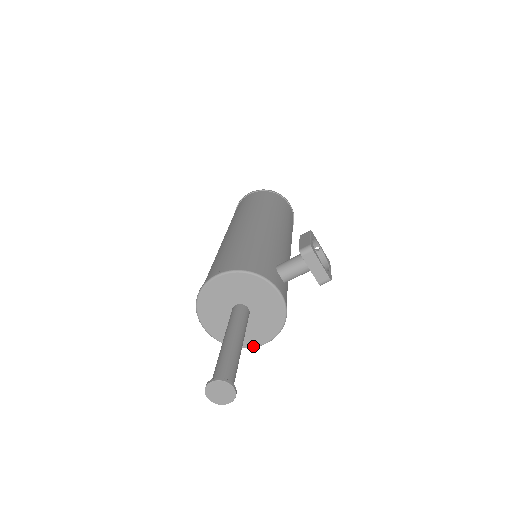
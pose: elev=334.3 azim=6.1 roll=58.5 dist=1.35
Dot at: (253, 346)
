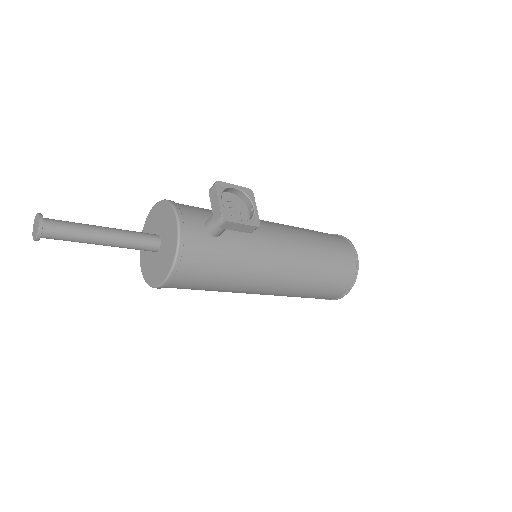
Dot at: (157, 285)
